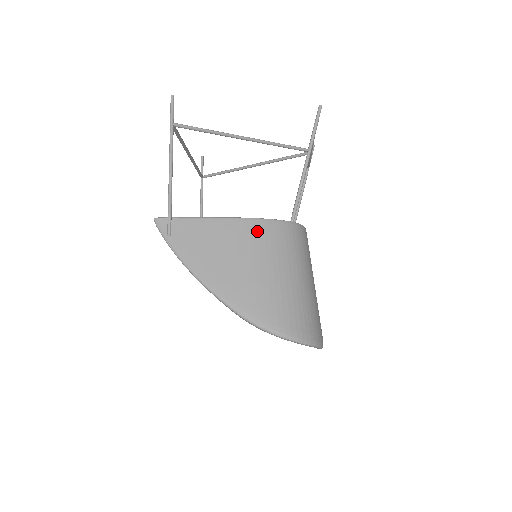
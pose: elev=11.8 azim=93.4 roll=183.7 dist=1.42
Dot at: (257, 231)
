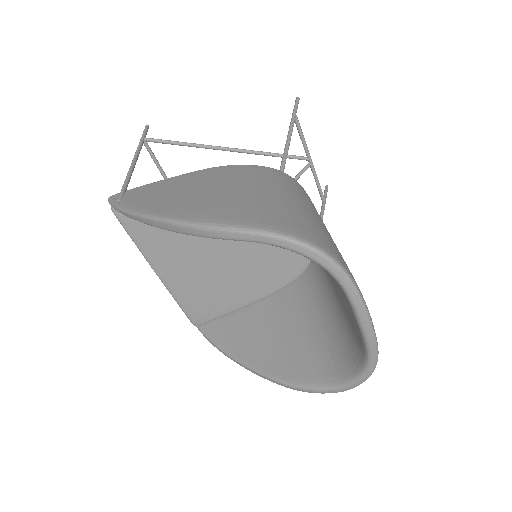
Dot at: (226, 171)
